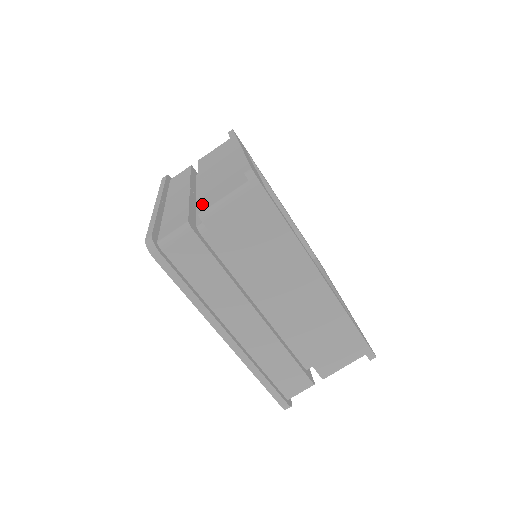
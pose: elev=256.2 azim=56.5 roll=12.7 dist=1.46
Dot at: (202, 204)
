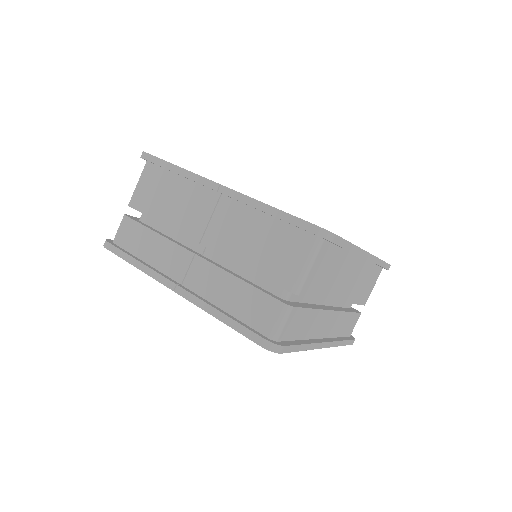
Dot at: (273, 277)
